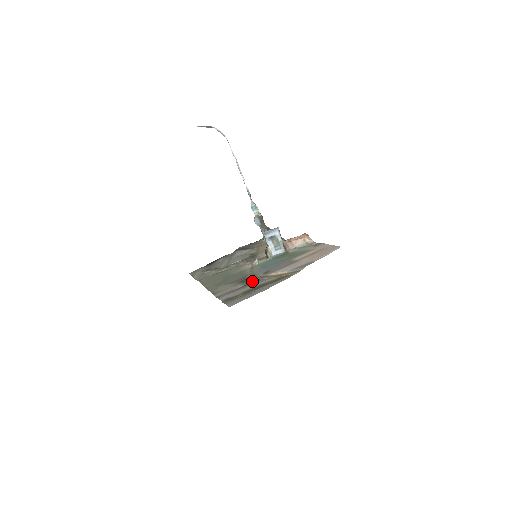
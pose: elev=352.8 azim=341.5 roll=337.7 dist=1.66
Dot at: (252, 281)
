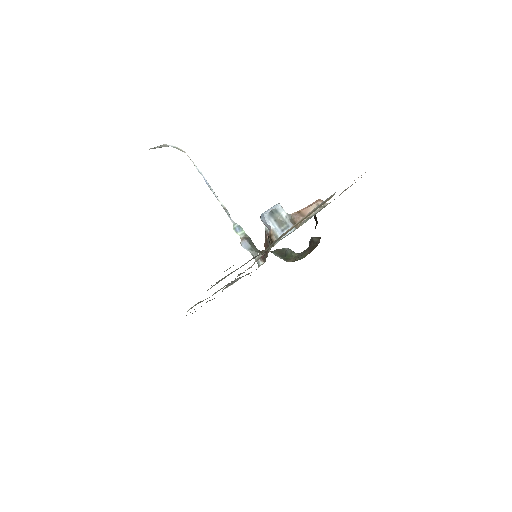
Dot at: occluded
